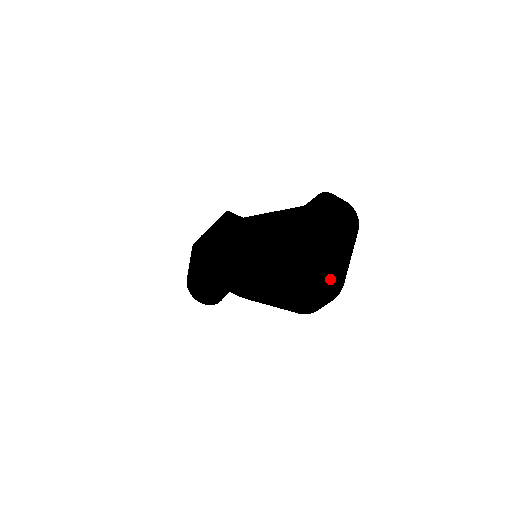
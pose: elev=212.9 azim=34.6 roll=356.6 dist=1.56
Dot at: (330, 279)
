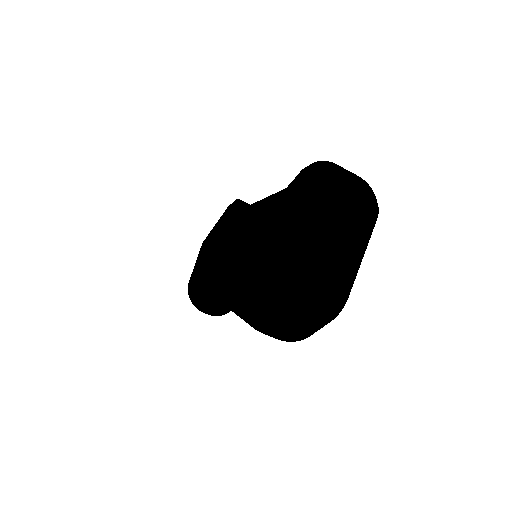
Dot at: (326, 292)
